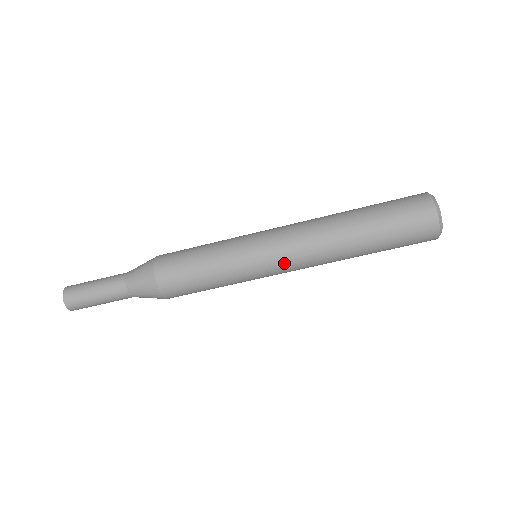
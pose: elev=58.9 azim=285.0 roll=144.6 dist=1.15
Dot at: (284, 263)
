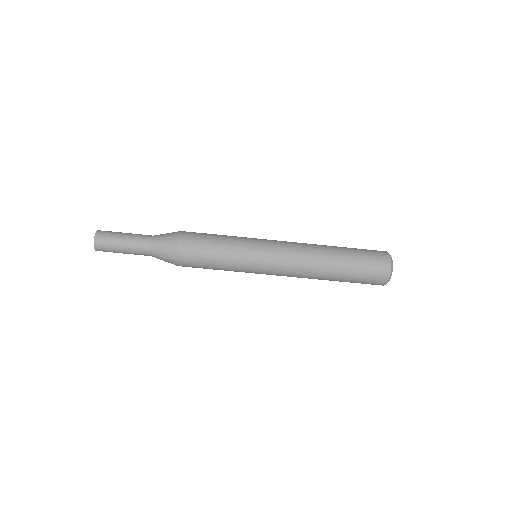
Dot at: (277, 270)
